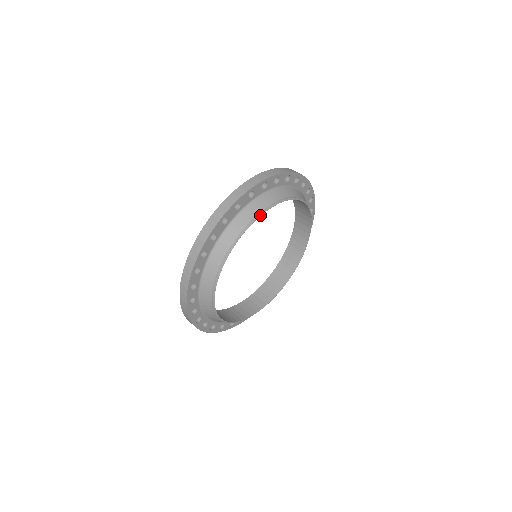
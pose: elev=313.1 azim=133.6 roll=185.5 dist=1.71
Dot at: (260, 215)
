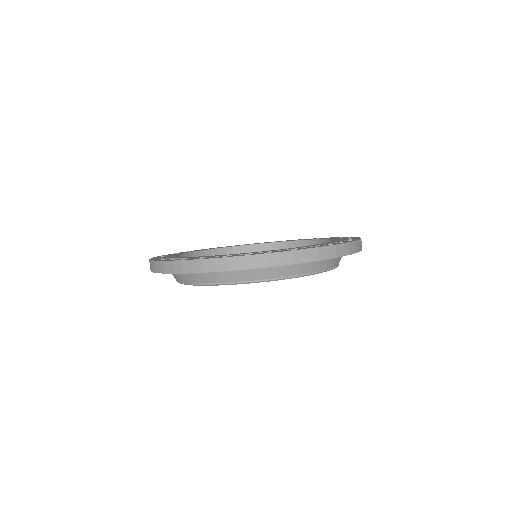
Dot at: (248, 283)
